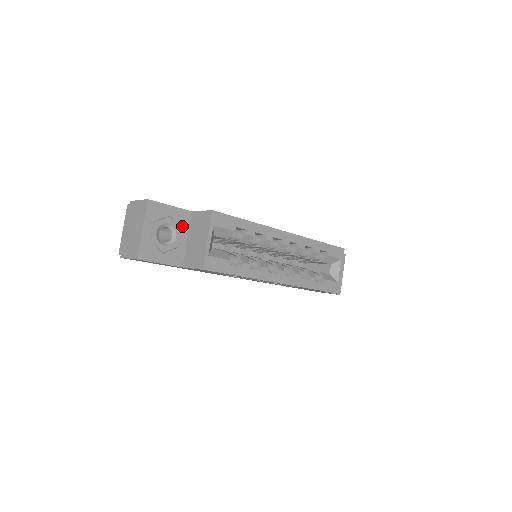
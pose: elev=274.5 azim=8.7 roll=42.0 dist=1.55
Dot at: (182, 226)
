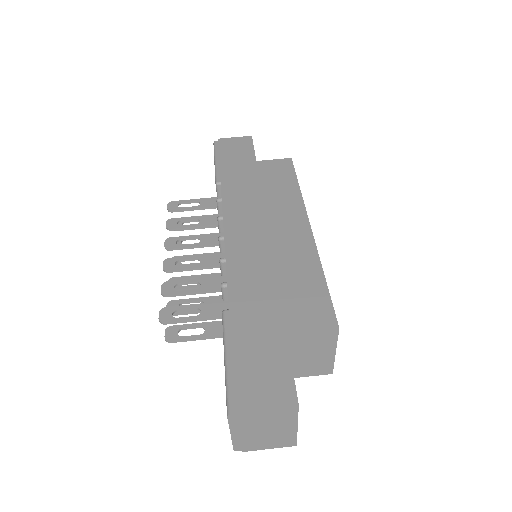
Dot at: occluded
